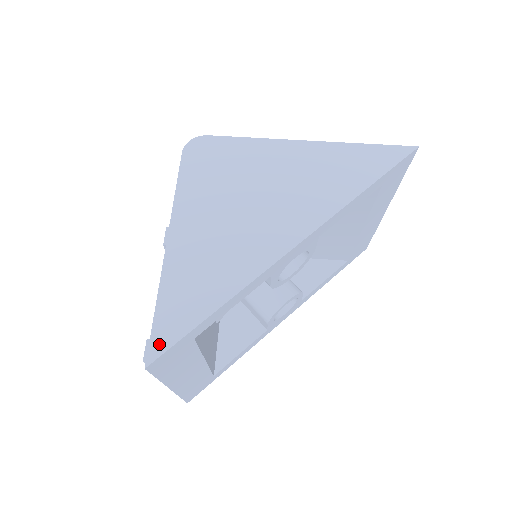
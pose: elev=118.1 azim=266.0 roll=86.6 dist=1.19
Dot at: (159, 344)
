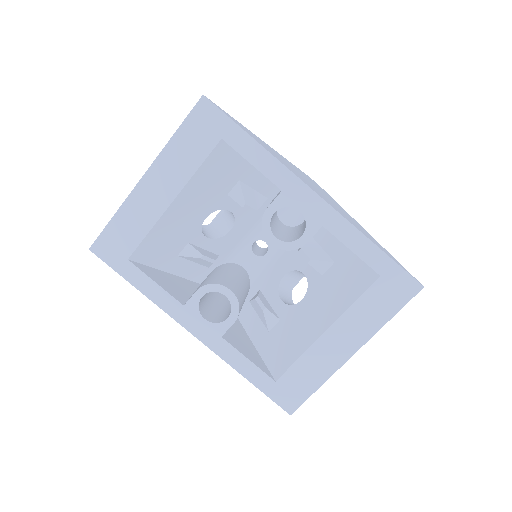
Dot at: (219, 107)
